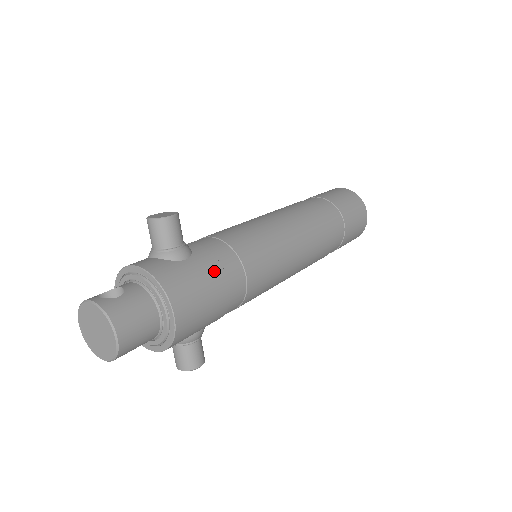
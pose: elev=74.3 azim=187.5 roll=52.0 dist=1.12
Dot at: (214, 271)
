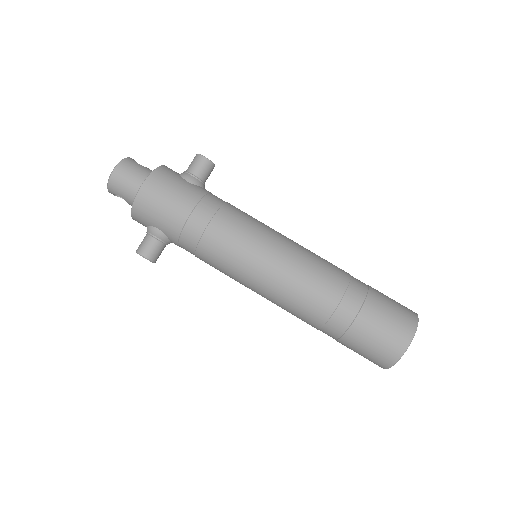
Dot at: (191, 196)
